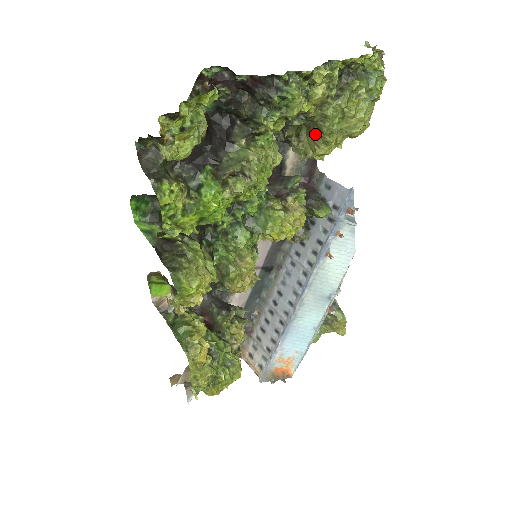
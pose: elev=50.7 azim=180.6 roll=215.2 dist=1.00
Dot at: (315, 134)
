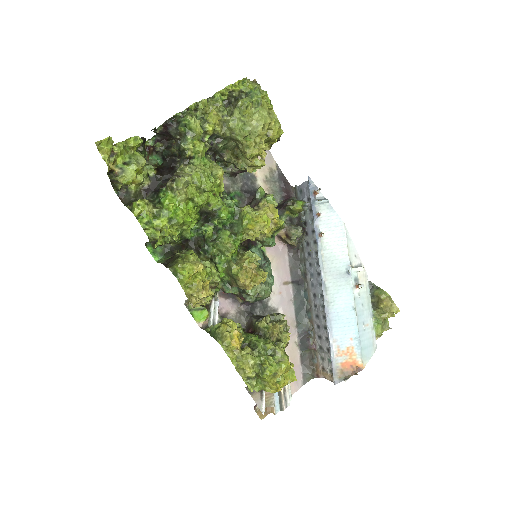
Dot at: (239, 146)
